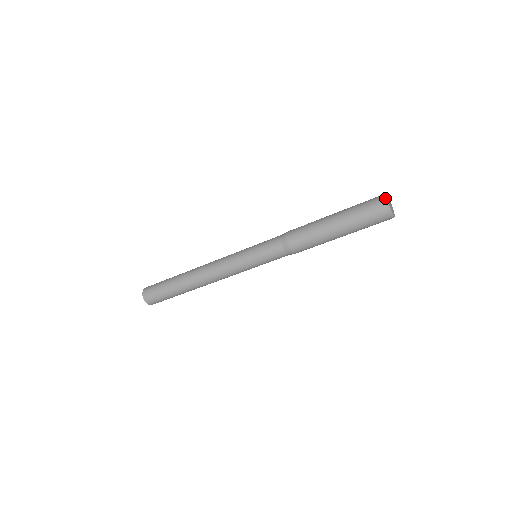
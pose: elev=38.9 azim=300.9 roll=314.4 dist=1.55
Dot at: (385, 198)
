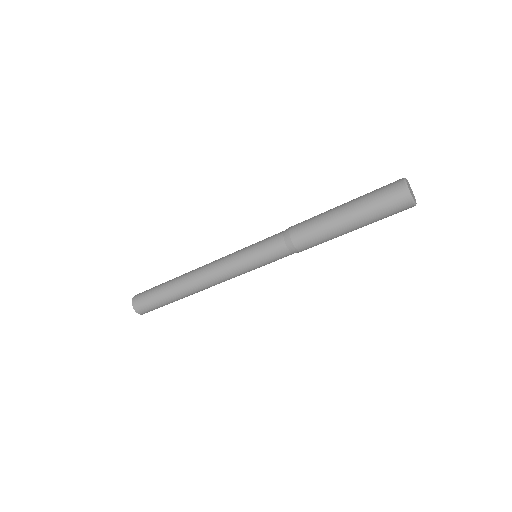
Dot at: (404, 182)
